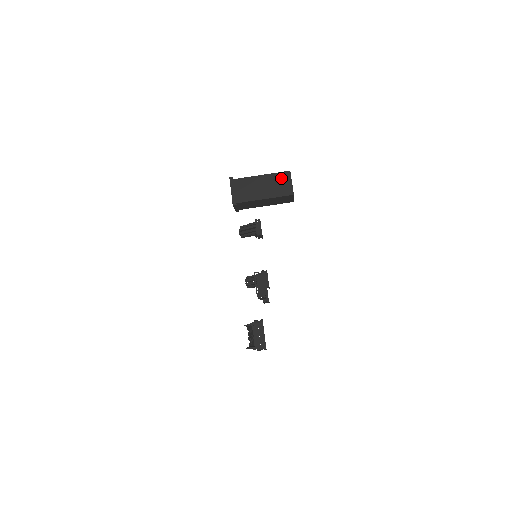
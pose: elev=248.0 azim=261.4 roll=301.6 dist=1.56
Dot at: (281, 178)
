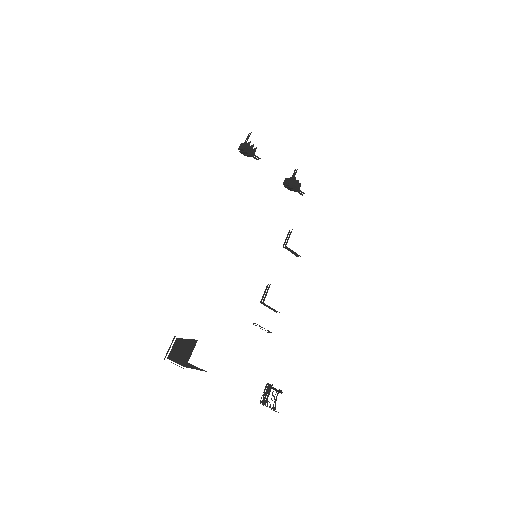
Dot at: (189, 364)
